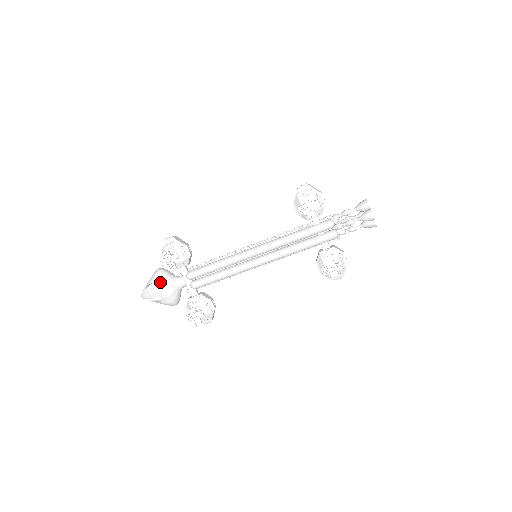
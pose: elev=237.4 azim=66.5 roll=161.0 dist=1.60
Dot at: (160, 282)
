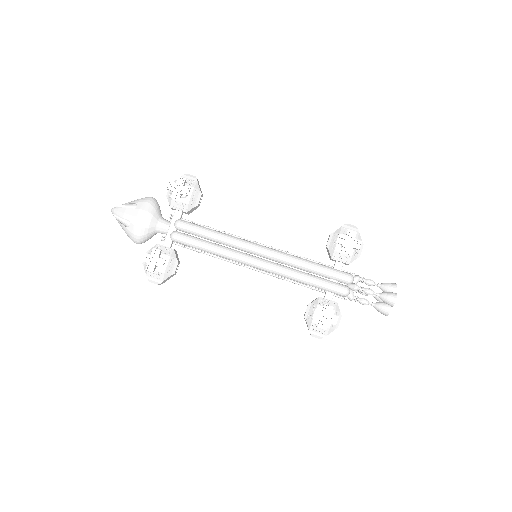
Dot at: (145, 208)
